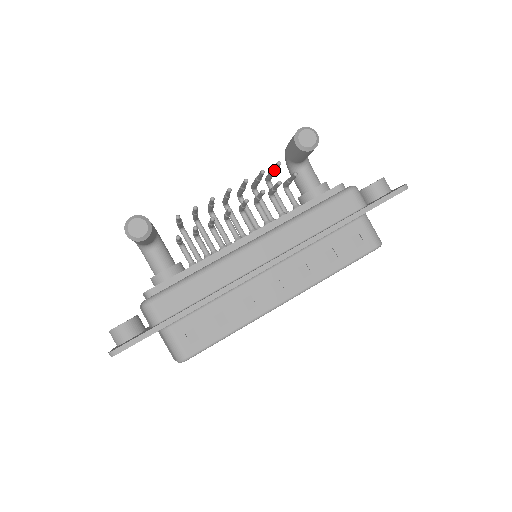
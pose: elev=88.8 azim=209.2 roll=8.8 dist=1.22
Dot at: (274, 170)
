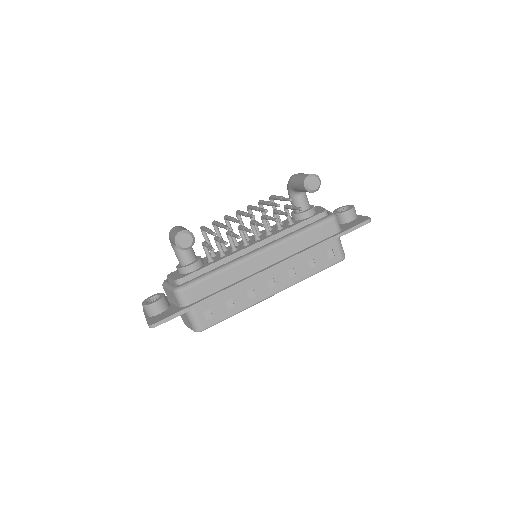
Dot at: (284, 200)
